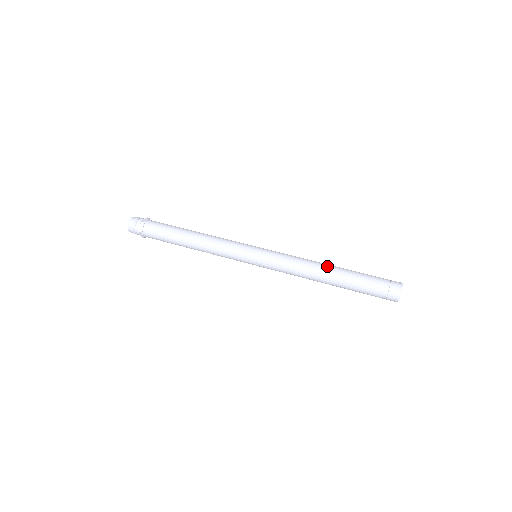
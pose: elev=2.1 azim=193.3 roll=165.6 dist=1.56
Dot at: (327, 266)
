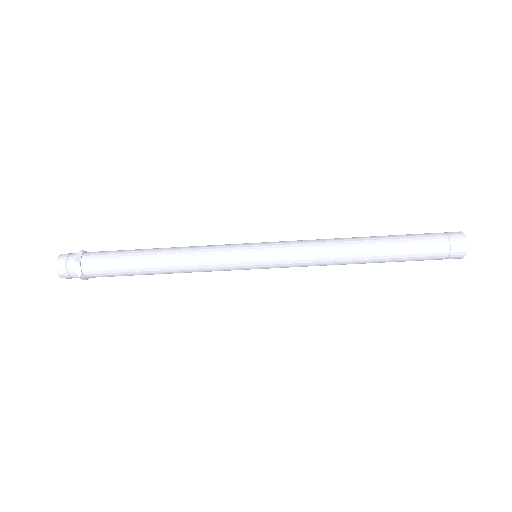
Dot at: (357, 237)
